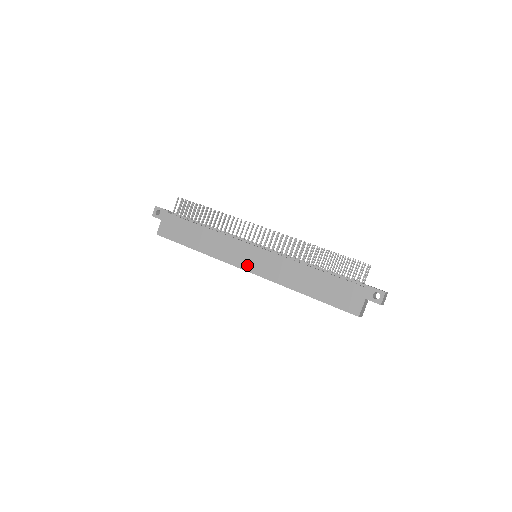
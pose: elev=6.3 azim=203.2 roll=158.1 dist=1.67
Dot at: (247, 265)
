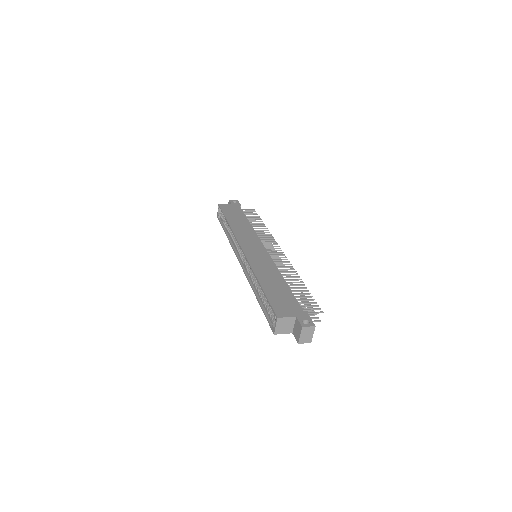
Dot at: (247, 248)
